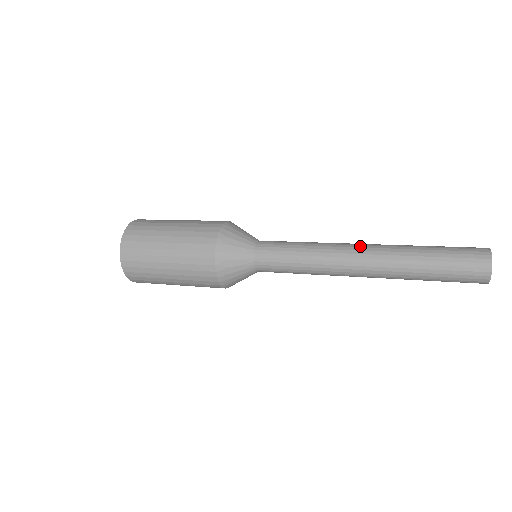
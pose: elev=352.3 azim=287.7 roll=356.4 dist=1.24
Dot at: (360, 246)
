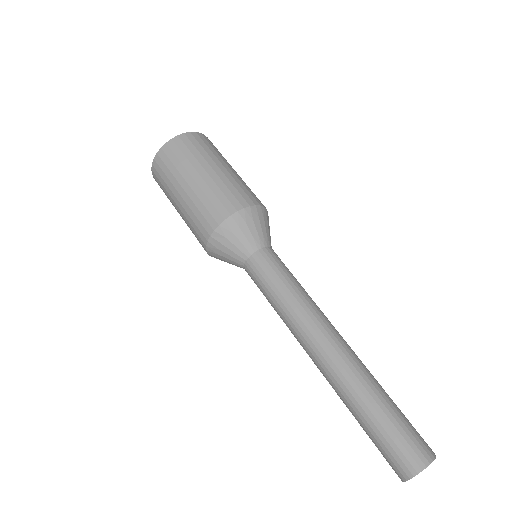
Dot at: (316, 352)
